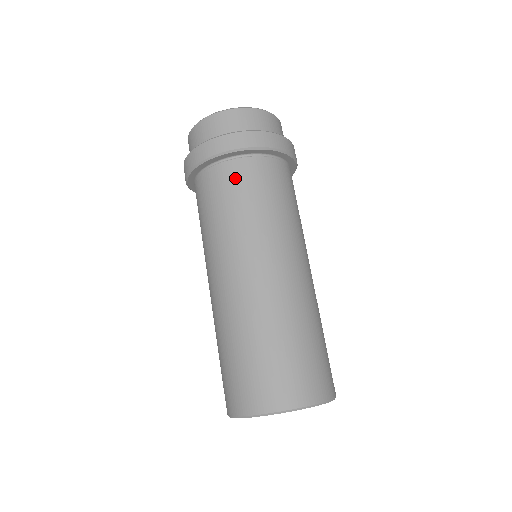
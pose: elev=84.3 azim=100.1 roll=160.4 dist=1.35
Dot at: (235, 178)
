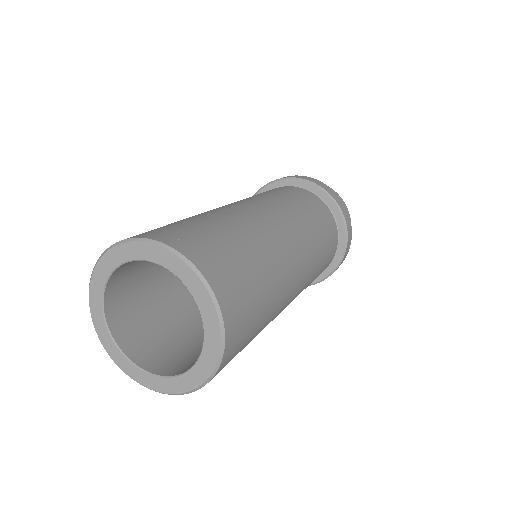
Dot at: (311, 199)
